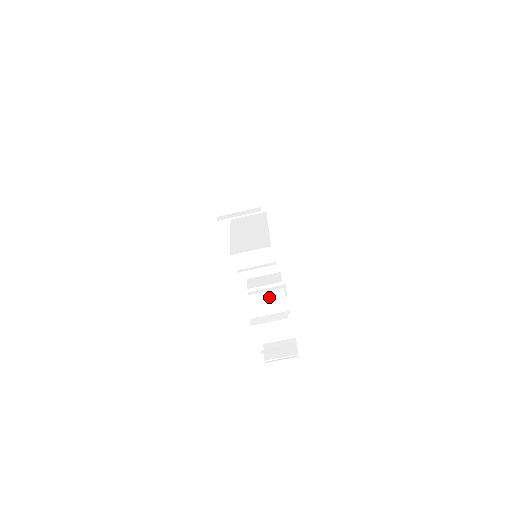
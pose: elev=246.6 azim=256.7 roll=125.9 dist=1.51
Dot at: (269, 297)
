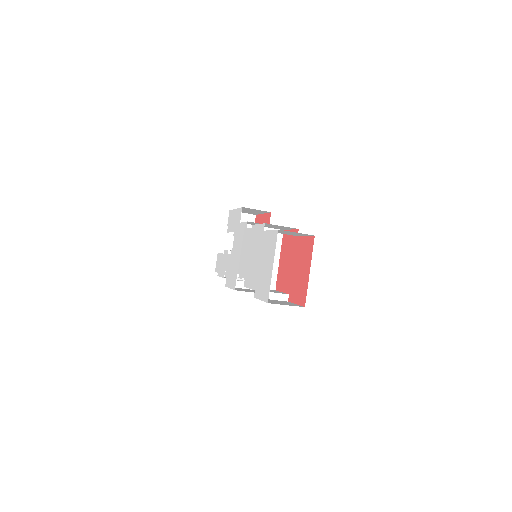
Dot at: occluded
